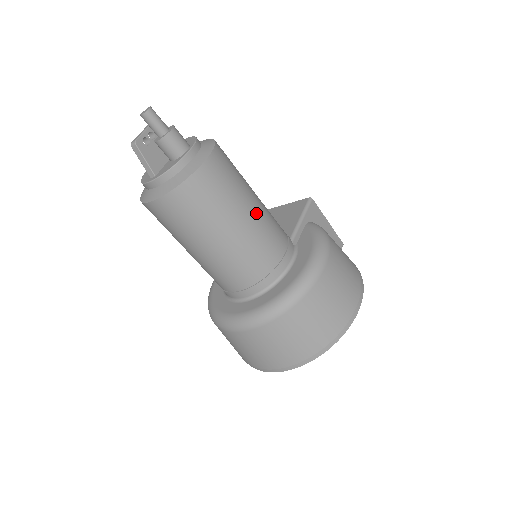
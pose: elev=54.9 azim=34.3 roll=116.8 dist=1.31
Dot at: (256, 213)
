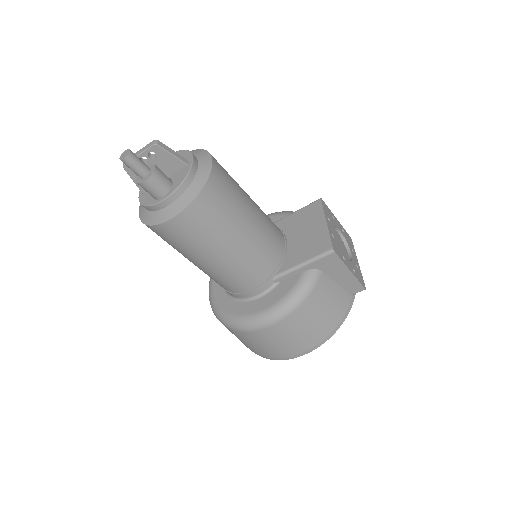
Dot at: (223, 261)
